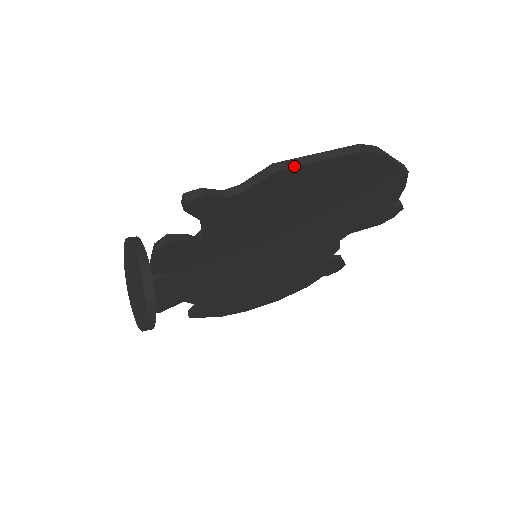
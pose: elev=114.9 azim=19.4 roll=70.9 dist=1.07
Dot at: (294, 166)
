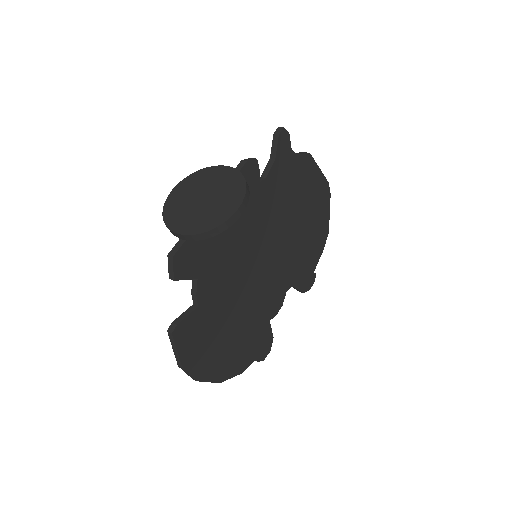
Dot at: occluded
